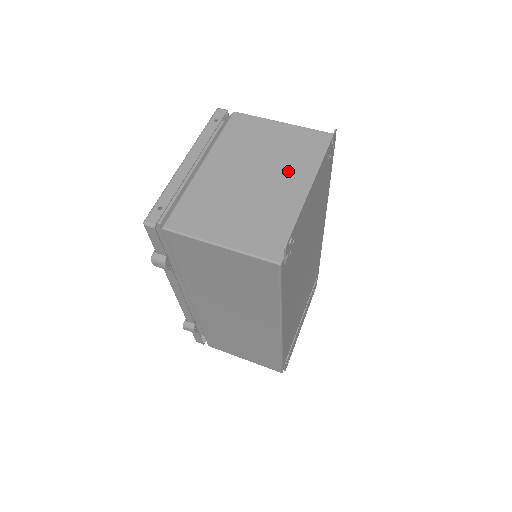
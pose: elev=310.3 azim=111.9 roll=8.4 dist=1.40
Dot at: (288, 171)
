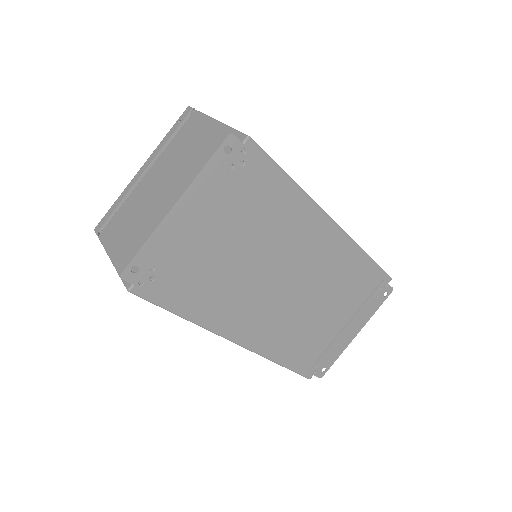
Dot at: (187, 185)
